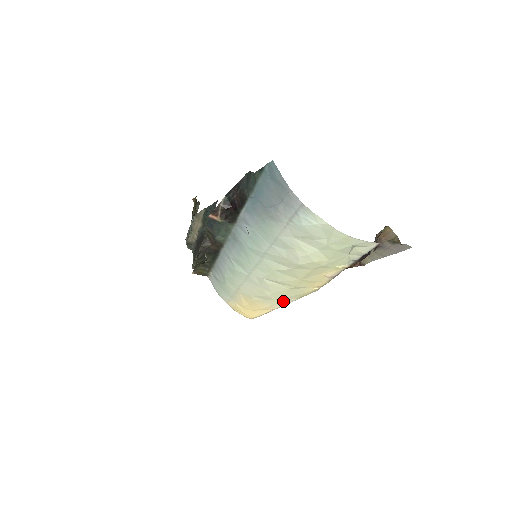
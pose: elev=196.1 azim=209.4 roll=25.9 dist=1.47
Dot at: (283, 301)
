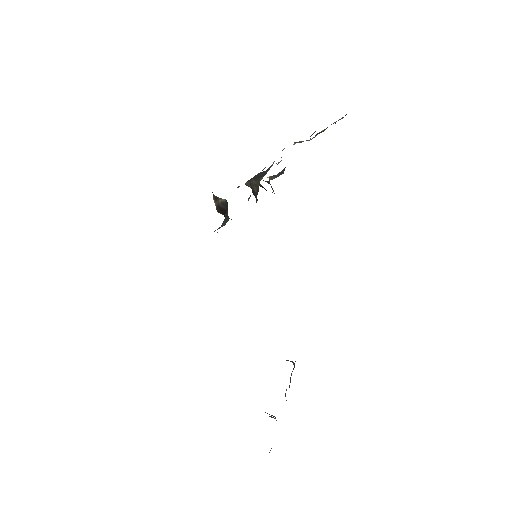
Dot at: occluded
